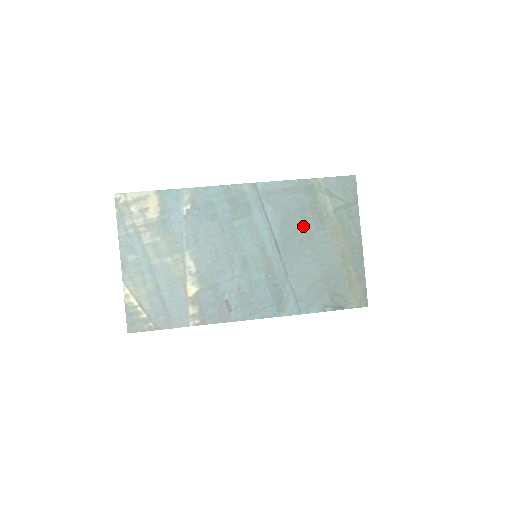
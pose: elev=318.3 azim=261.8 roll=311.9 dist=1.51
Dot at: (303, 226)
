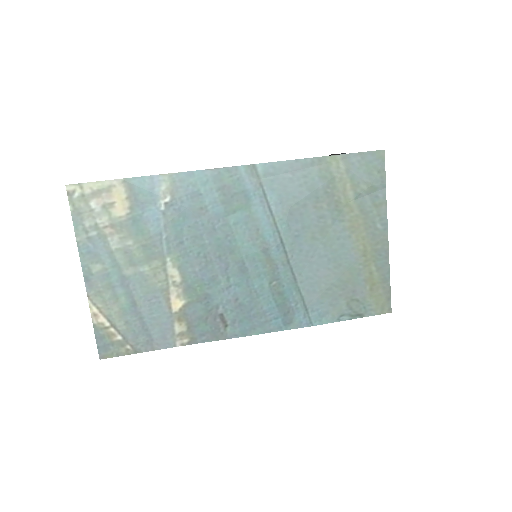
Dot at: (316, 219)
